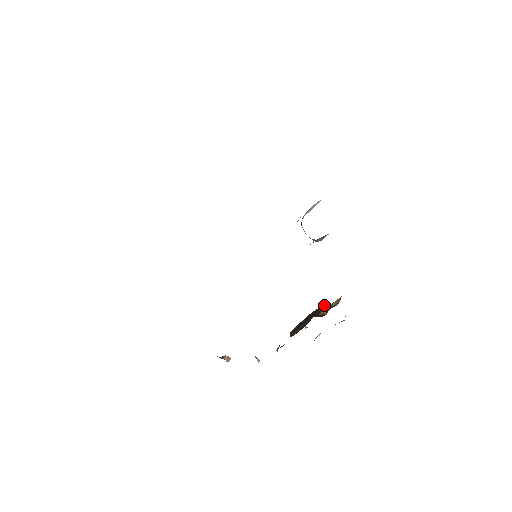
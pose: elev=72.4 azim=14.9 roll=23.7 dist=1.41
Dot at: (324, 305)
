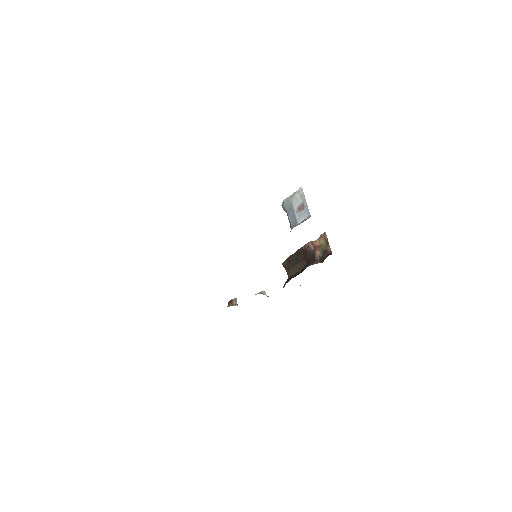
Dot at: (311, 243)
